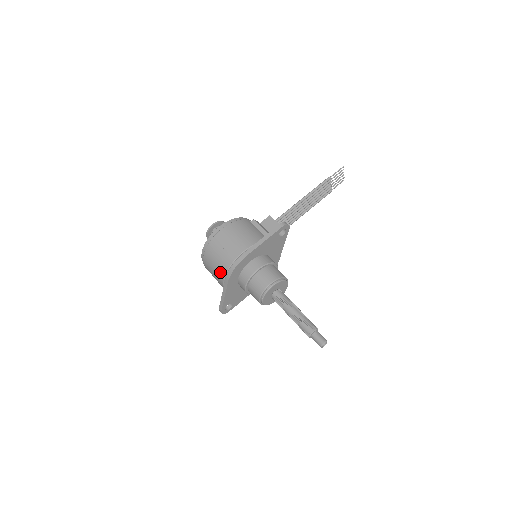
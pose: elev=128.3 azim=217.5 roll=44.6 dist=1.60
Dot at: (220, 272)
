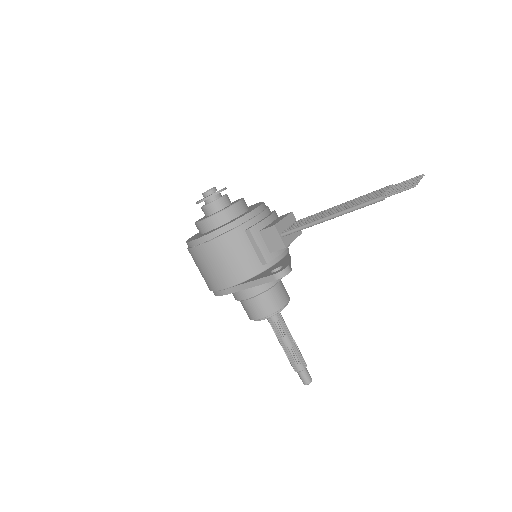
Dot at: occluded
